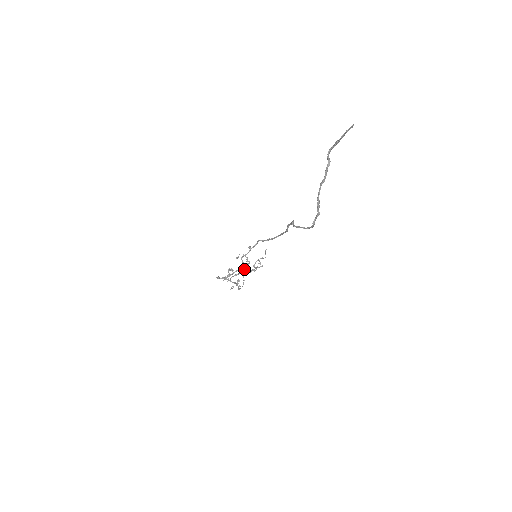
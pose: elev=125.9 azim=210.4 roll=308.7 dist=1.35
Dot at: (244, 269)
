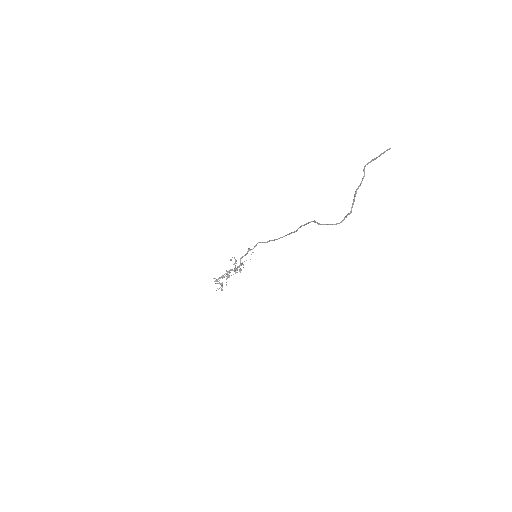
Dot at: (235, 270)
